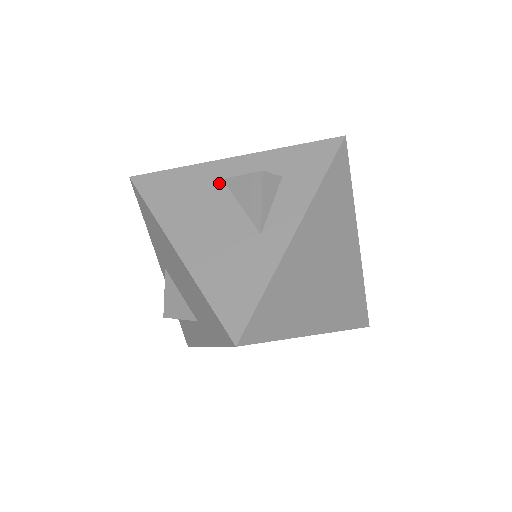
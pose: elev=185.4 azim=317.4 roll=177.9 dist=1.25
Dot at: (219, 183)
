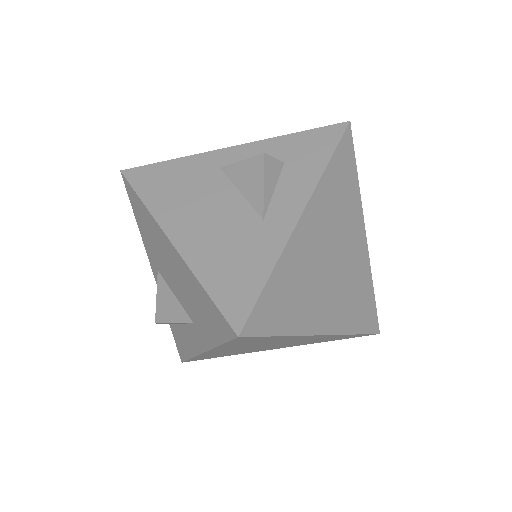
Dot at: (217, 172)
